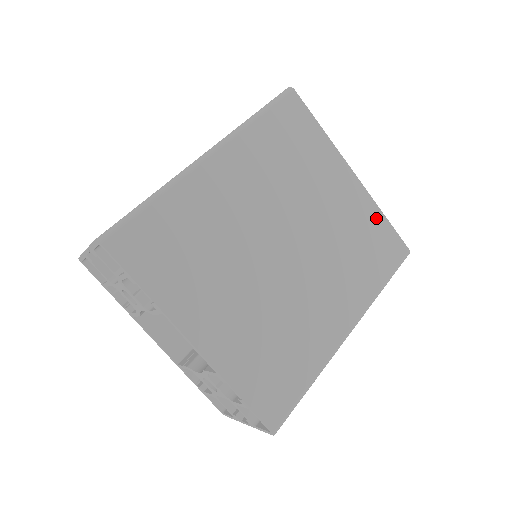
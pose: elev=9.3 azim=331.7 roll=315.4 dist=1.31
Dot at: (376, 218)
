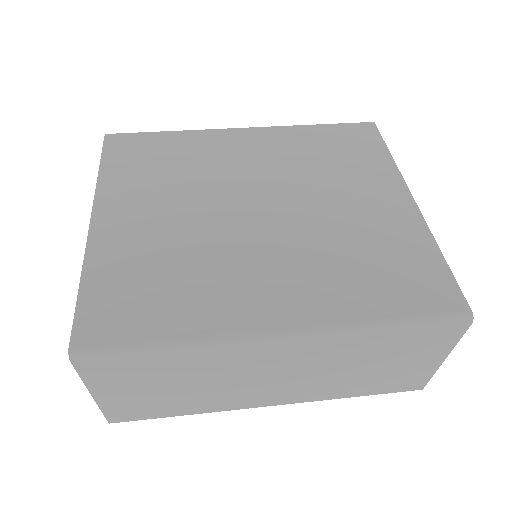
Dot at: (423, 248)
